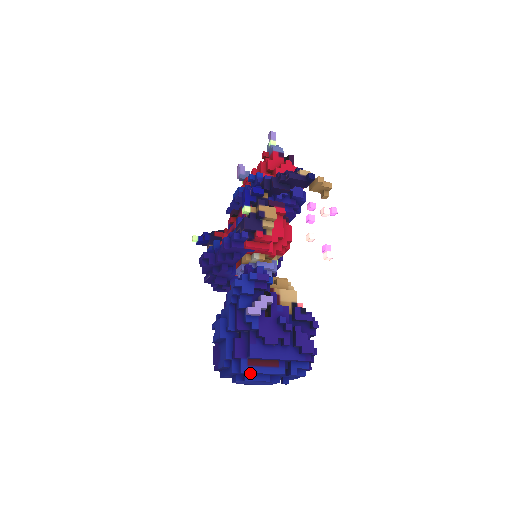
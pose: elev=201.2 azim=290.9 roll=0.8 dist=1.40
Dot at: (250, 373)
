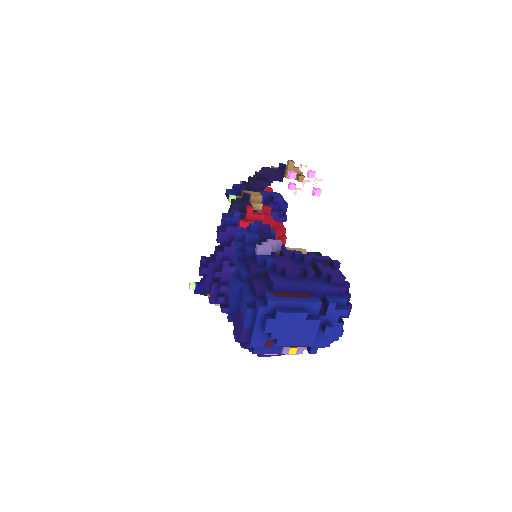
Dot at: (280, 304)
